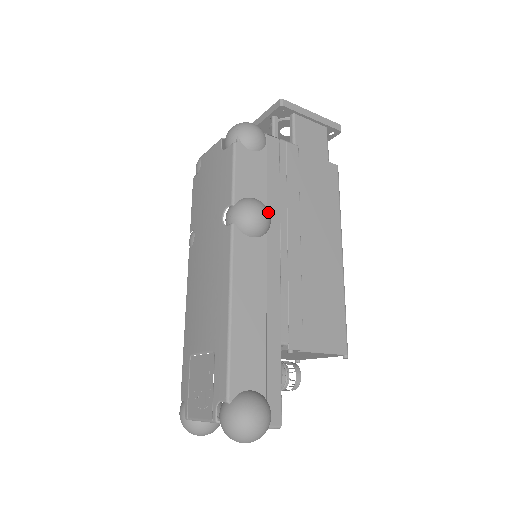
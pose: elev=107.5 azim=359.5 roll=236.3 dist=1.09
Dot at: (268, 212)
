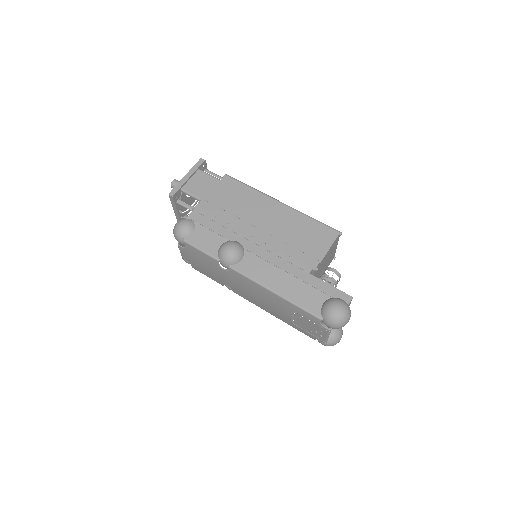
Dot at: (232, 242)
